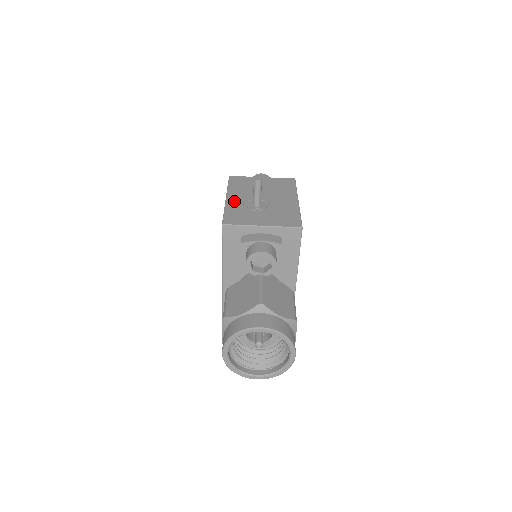
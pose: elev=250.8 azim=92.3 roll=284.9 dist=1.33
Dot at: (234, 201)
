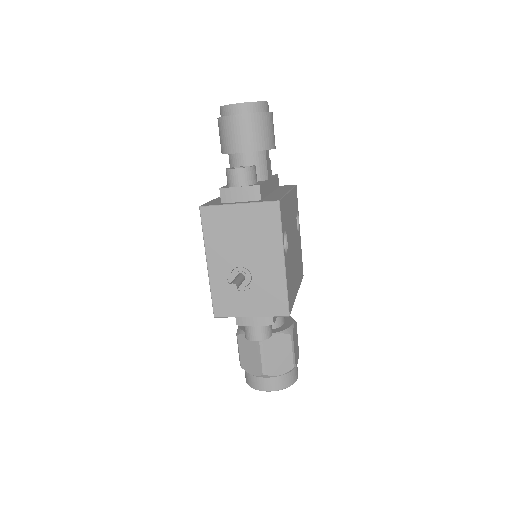
Dot at: (216, 272)
